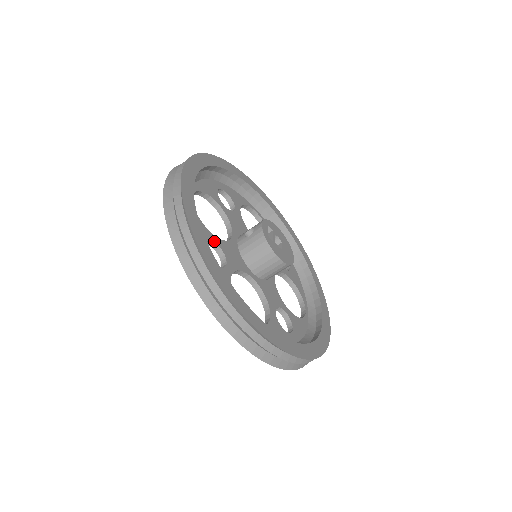
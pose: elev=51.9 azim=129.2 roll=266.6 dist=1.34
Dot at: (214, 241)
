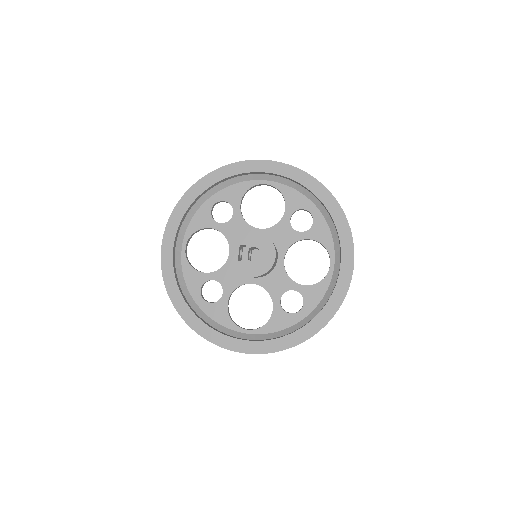
Dot at: (209, 279)
